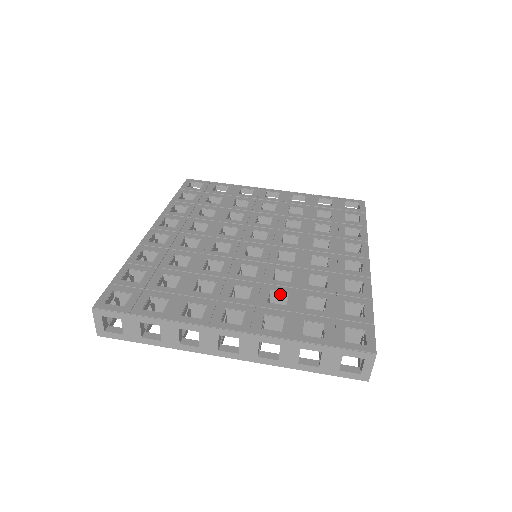
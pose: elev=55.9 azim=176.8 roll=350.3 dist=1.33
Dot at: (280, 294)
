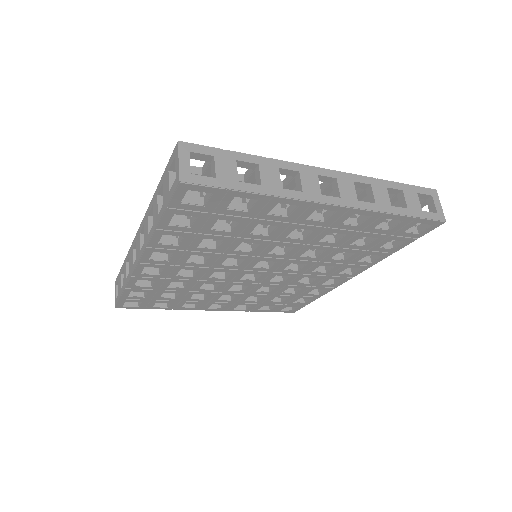
Dot at: occluded
